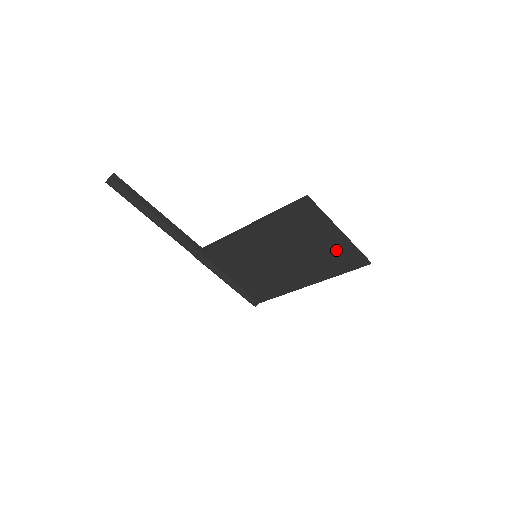
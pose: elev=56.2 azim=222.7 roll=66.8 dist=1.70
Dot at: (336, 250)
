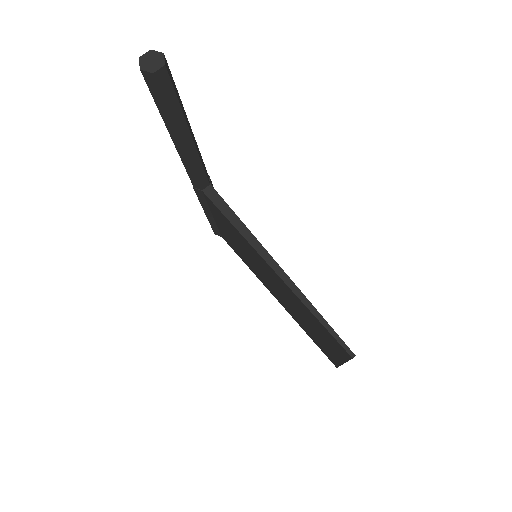
Dot at: (325, 347)
